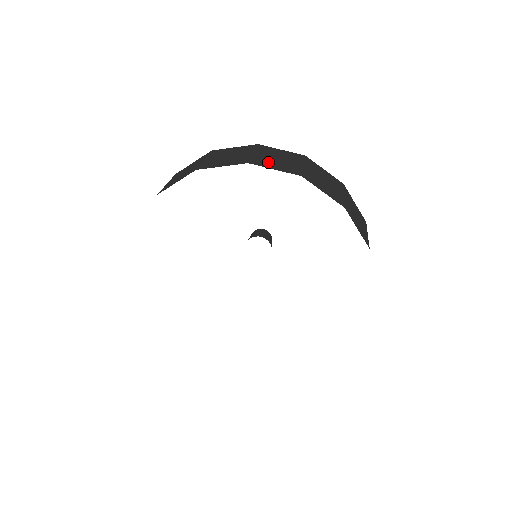
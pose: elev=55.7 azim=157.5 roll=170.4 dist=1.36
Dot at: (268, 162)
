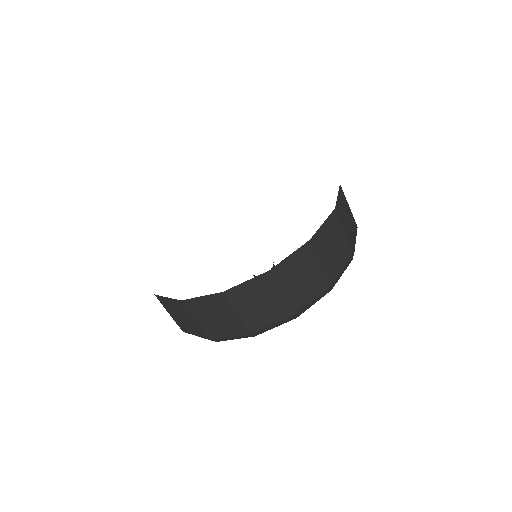
Dot at: occluded
